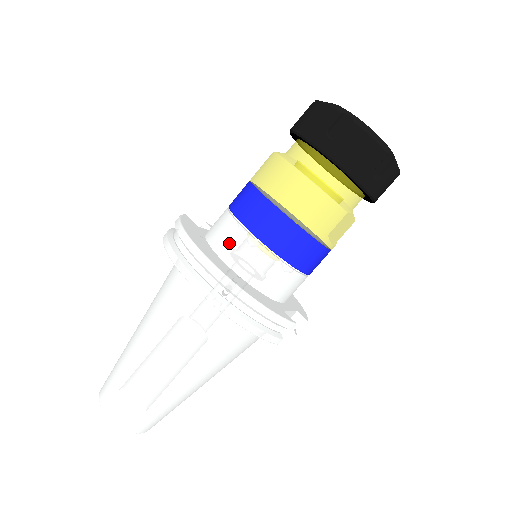
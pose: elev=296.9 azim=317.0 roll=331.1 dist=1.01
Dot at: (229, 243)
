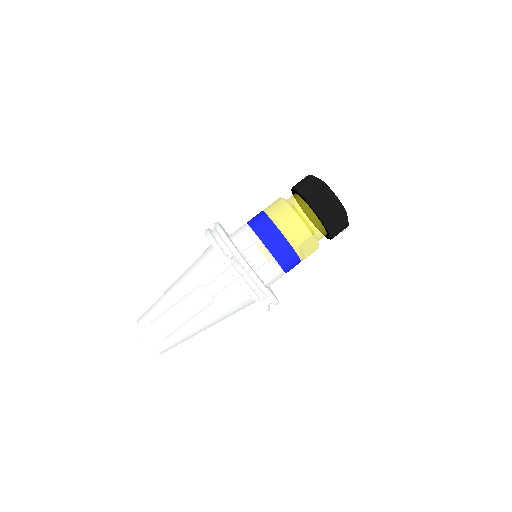
Dot at: (242, 237)
